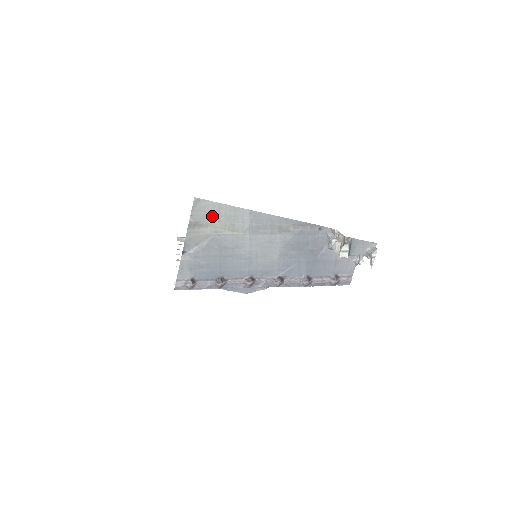
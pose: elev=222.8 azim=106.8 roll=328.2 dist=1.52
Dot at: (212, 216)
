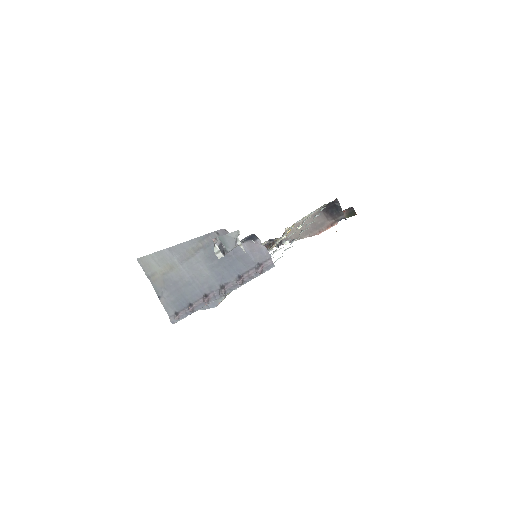
Dot at: (154, 265)
